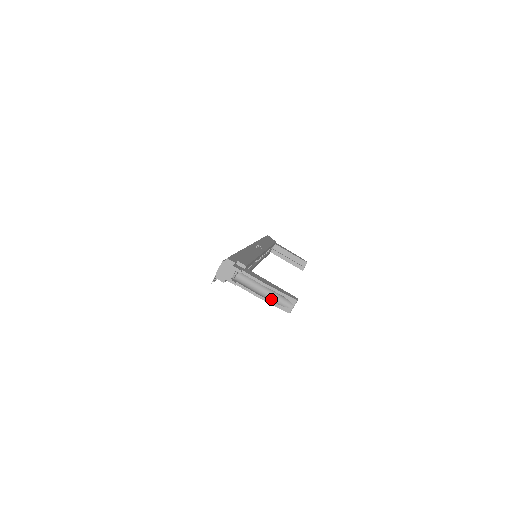
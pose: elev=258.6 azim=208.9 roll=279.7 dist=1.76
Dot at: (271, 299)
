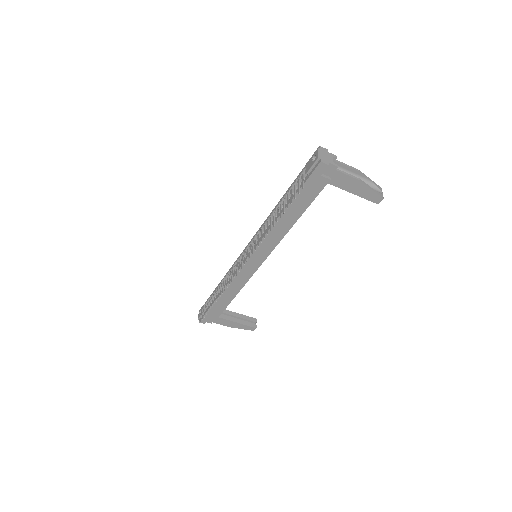
Dot at: (365, 186)
